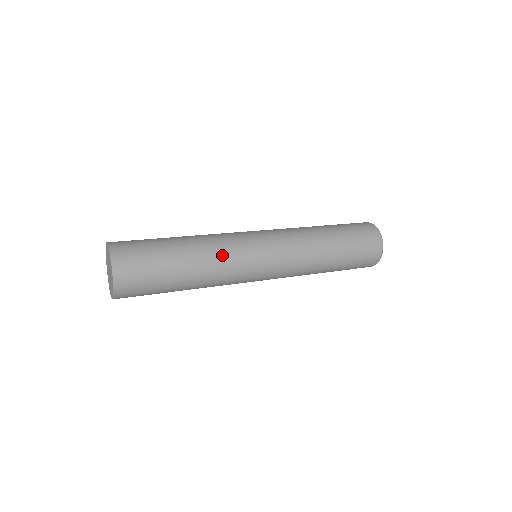
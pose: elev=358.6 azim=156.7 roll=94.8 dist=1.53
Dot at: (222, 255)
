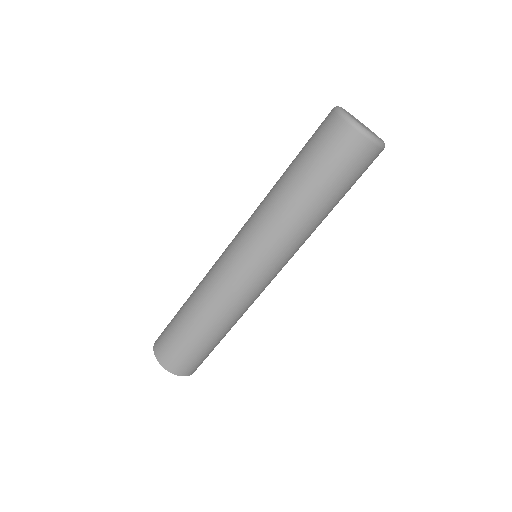
Dot at: (232, 308)
